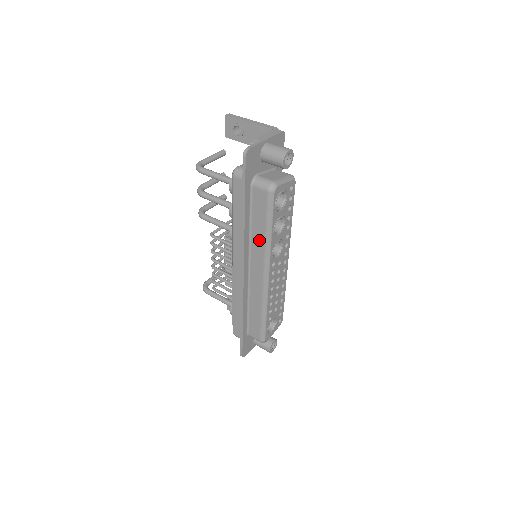
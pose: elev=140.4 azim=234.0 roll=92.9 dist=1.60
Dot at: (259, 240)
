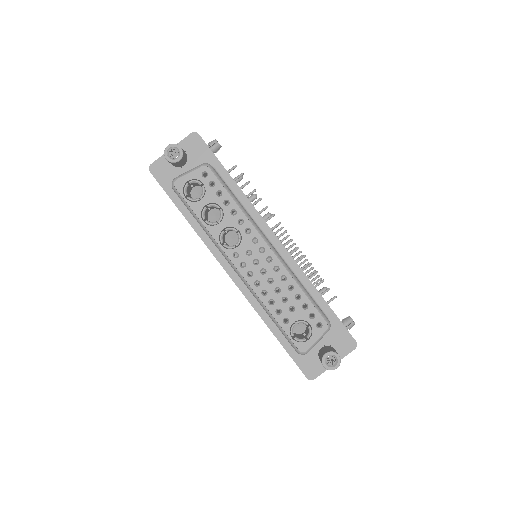
Dot at: occluded
